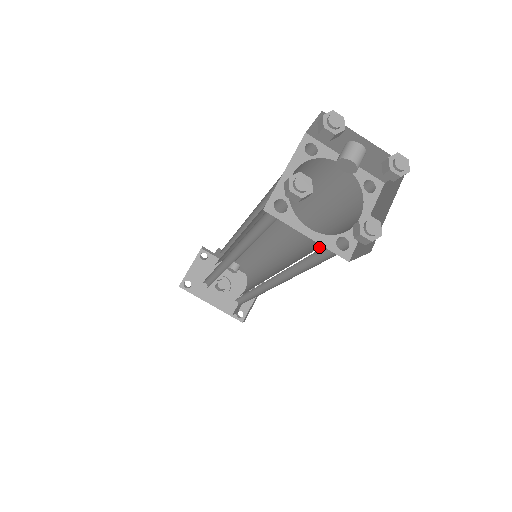
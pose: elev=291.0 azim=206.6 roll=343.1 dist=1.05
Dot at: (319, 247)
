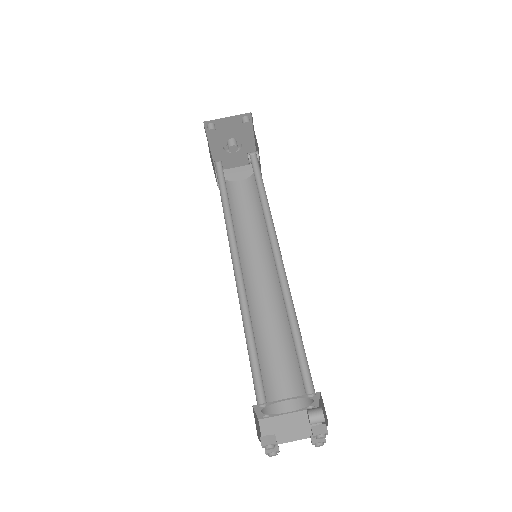
Dot at: (269, 365)
